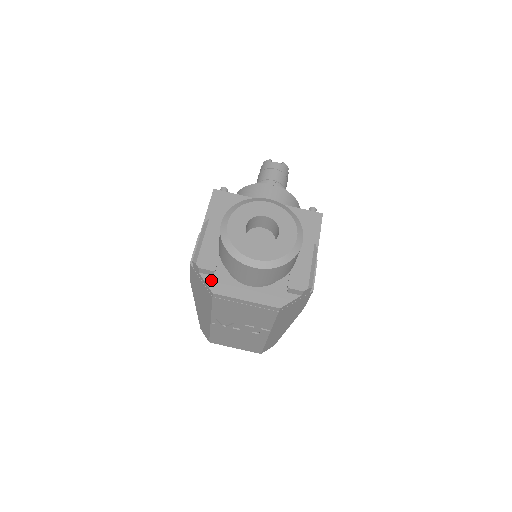
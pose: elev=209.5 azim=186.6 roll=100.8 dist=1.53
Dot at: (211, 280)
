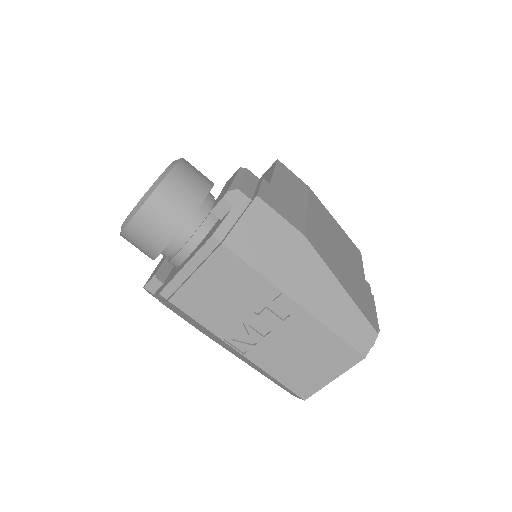
Dot at: (161, 288)
